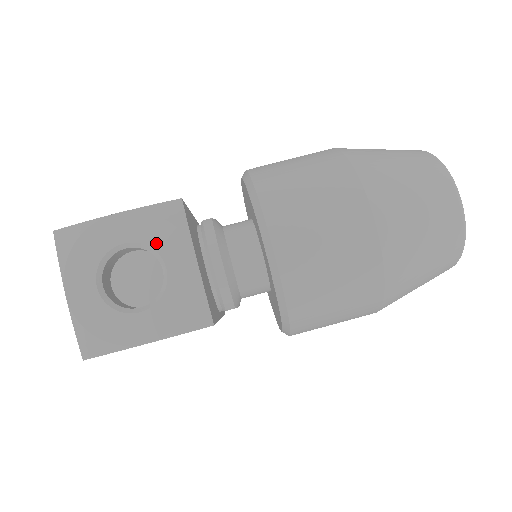
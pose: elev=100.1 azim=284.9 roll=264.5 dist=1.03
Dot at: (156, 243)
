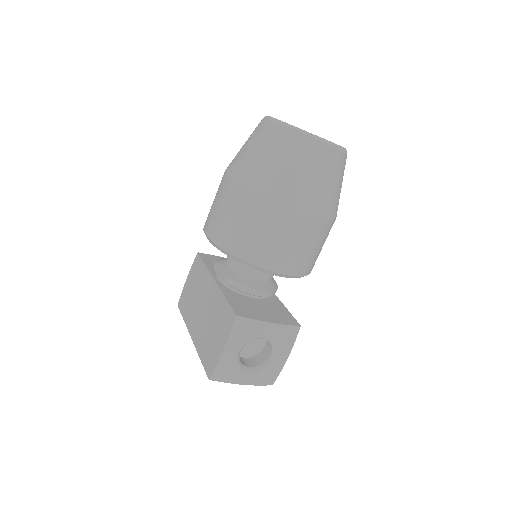
Dot at: (250, 338)
